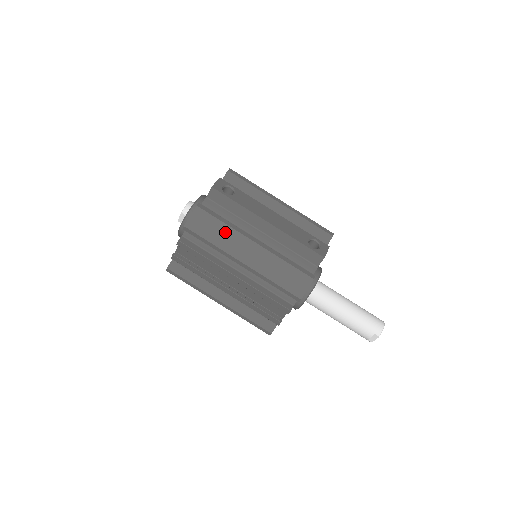
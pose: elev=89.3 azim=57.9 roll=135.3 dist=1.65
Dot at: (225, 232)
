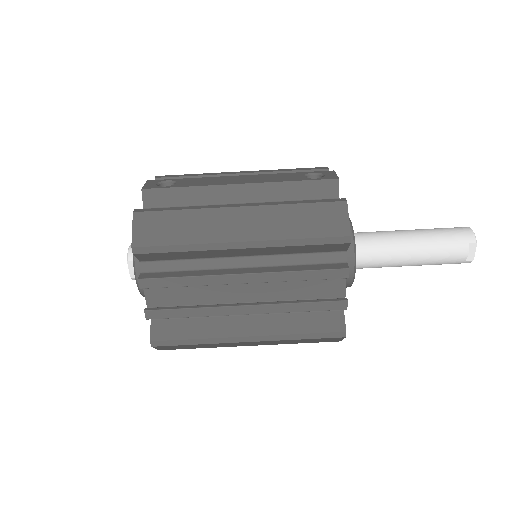
Dot at: (191, 220)
